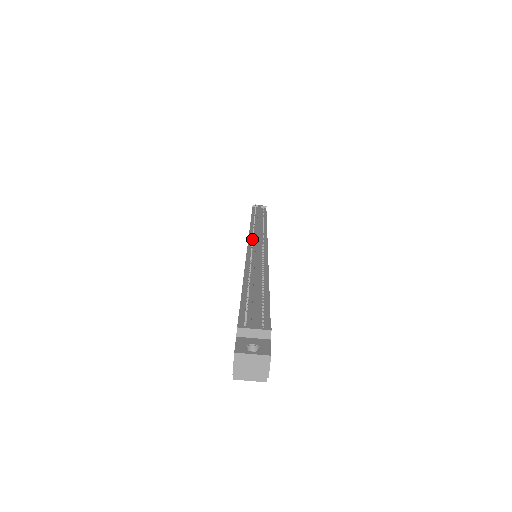
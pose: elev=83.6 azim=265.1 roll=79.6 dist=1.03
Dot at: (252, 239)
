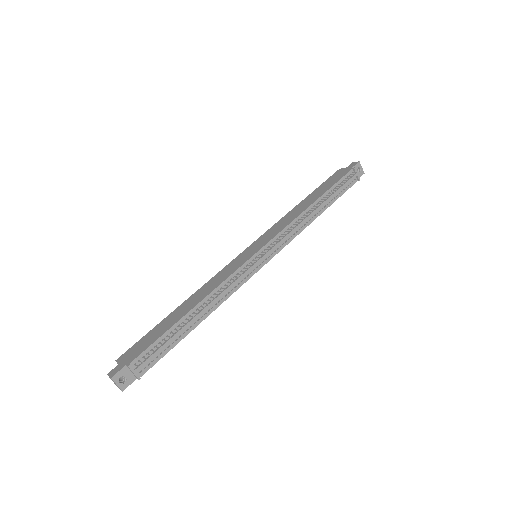
Dot at: occluded
